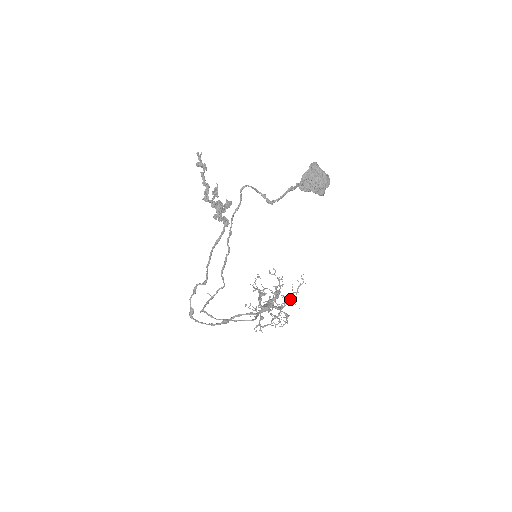
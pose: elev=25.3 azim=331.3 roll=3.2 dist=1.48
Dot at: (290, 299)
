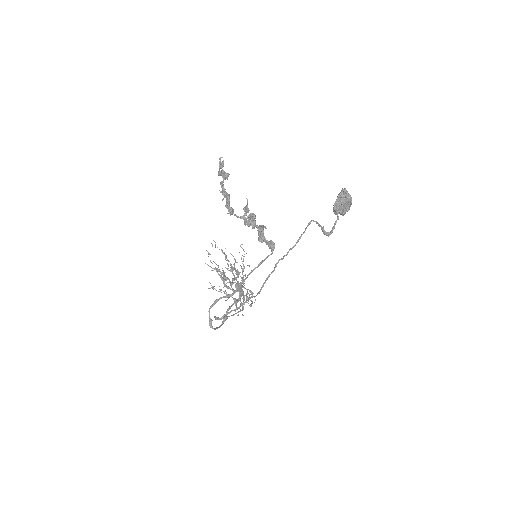
Dot at: (242, 273)
